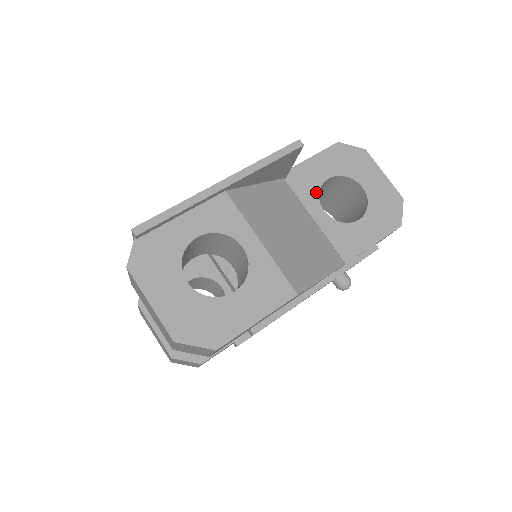
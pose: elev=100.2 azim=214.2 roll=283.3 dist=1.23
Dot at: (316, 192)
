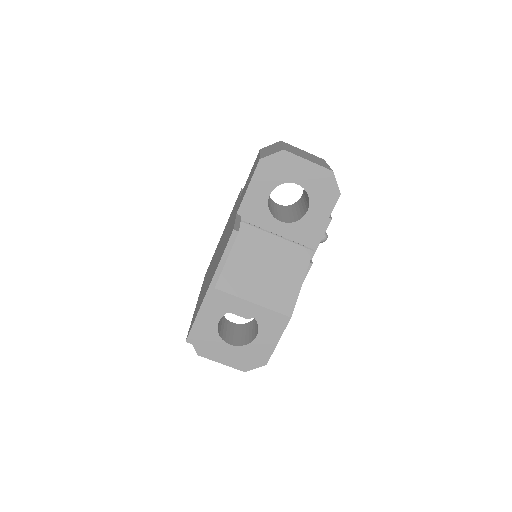
Dot at: (267, 212)
